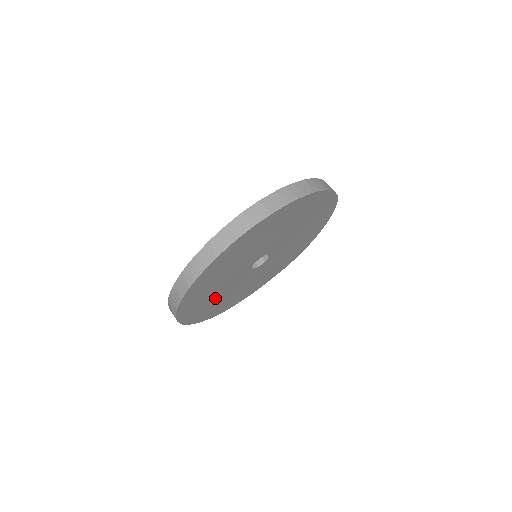
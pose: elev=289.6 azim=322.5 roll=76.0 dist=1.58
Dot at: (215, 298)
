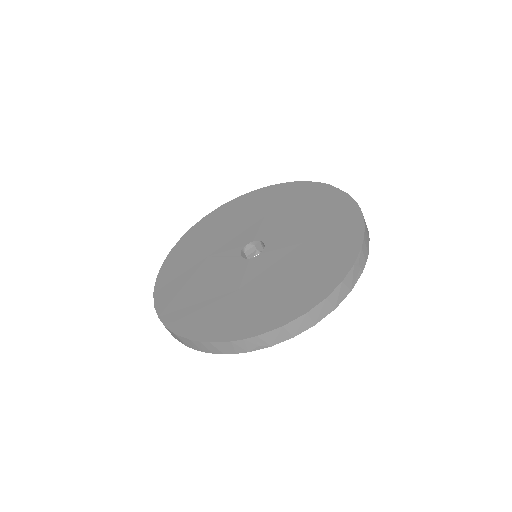
Dot at: occluded
